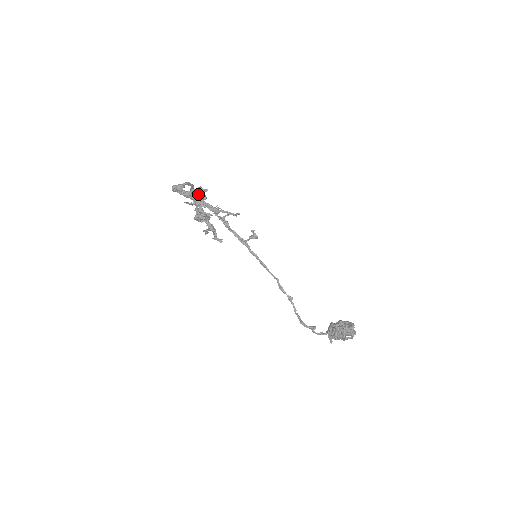
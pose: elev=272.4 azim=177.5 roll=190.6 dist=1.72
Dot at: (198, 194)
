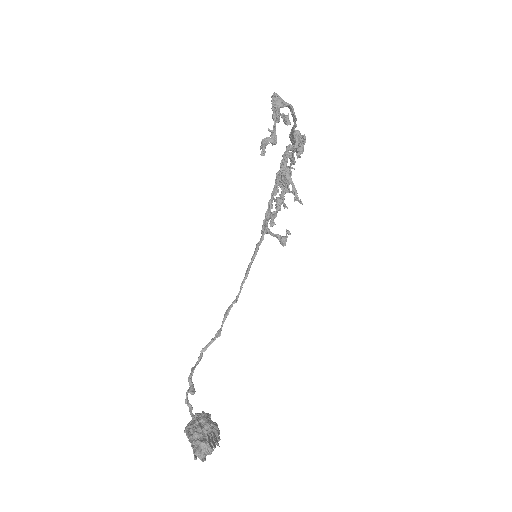
Dot at: (296, 141)
